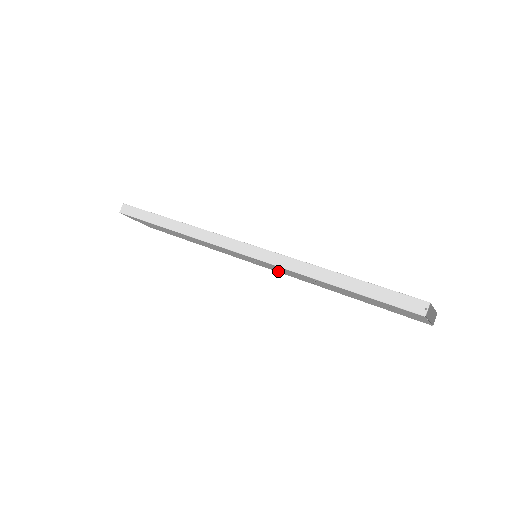
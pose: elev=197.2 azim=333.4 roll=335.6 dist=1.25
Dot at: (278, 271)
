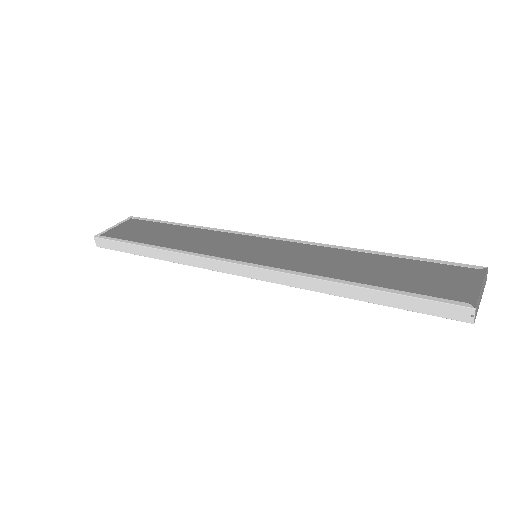
Dot at: occluded
